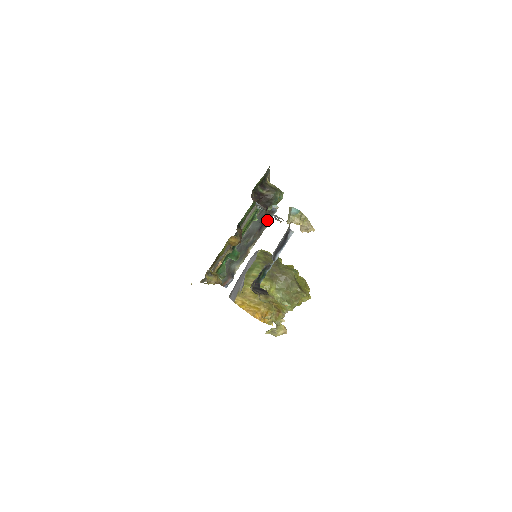
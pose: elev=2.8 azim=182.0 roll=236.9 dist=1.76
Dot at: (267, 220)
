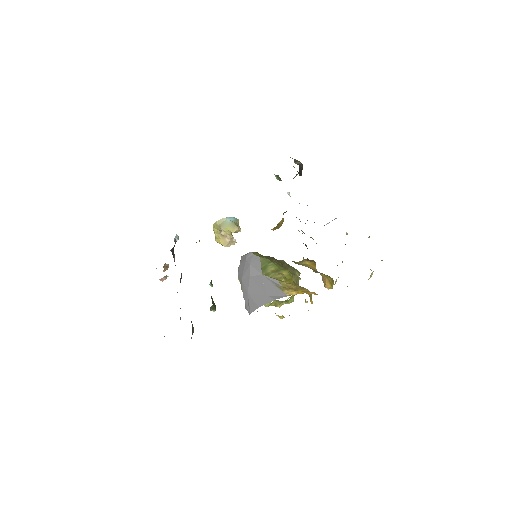
Dot at: (173, 256)
